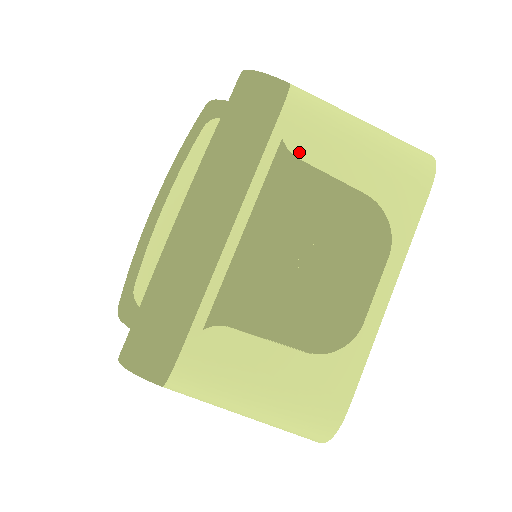
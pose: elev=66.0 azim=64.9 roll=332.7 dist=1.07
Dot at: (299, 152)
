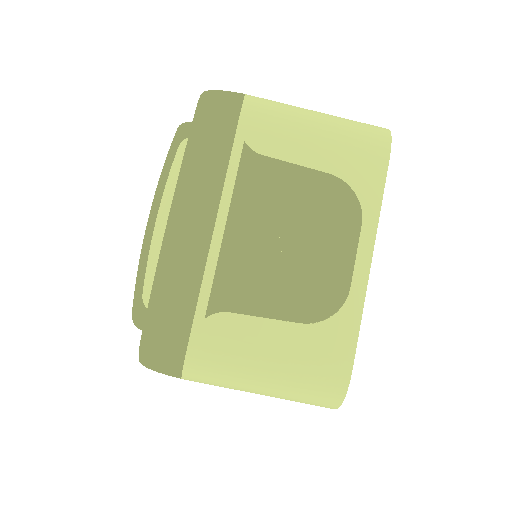
Dot at: (262, 149)
